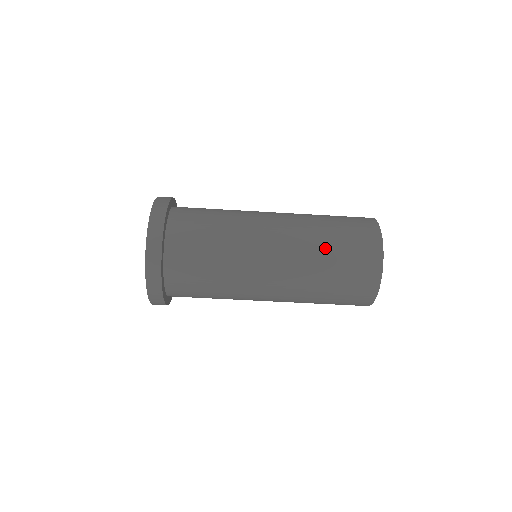
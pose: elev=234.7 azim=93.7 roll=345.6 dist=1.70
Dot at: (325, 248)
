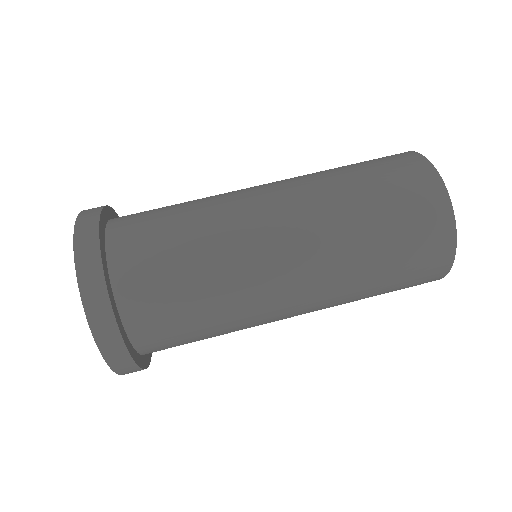
Dot at: (361, 213)
